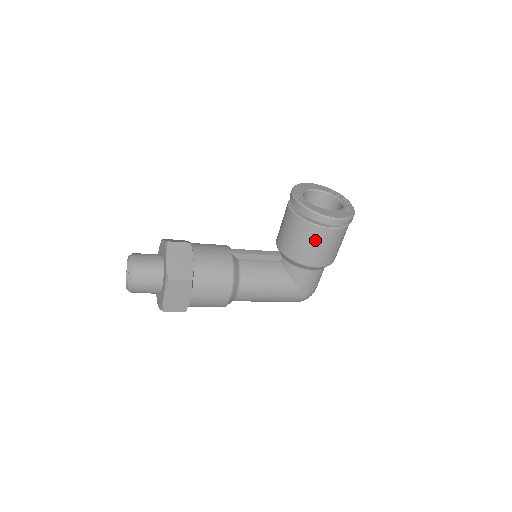
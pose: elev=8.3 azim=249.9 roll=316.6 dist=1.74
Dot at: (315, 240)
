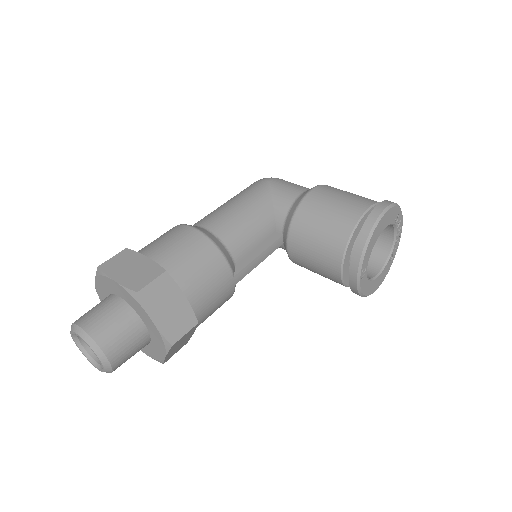
Dot at: occluded
